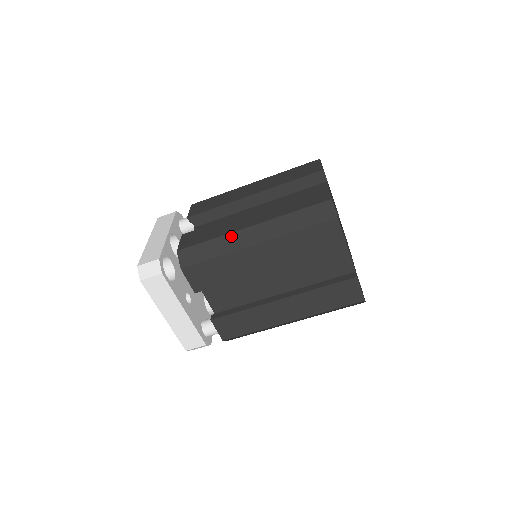
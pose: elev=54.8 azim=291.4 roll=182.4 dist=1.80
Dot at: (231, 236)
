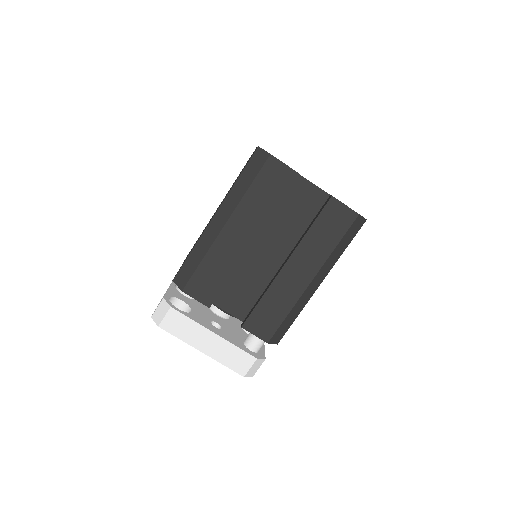
Dot at: (204, 235)
